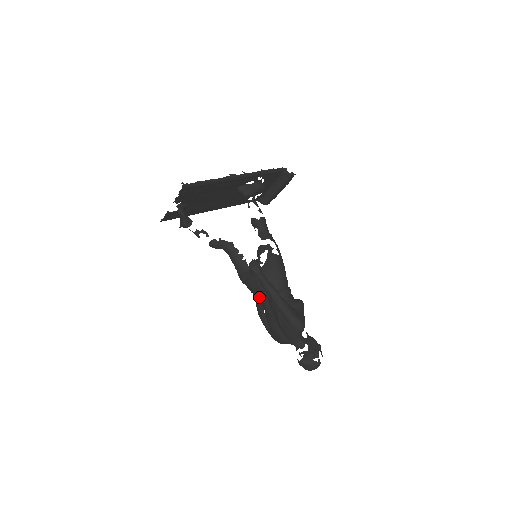
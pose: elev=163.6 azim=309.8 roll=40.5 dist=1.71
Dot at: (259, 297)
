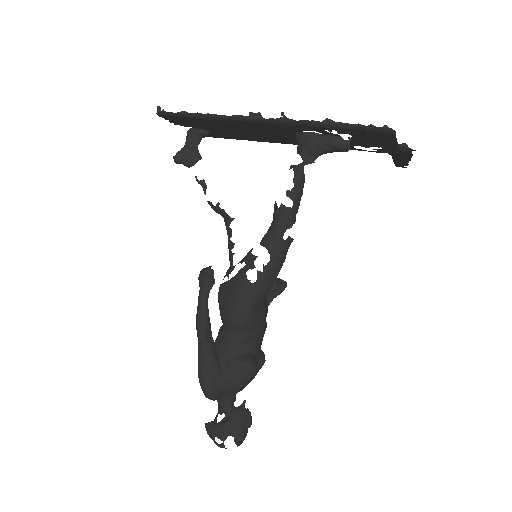
Dot at: occluded
